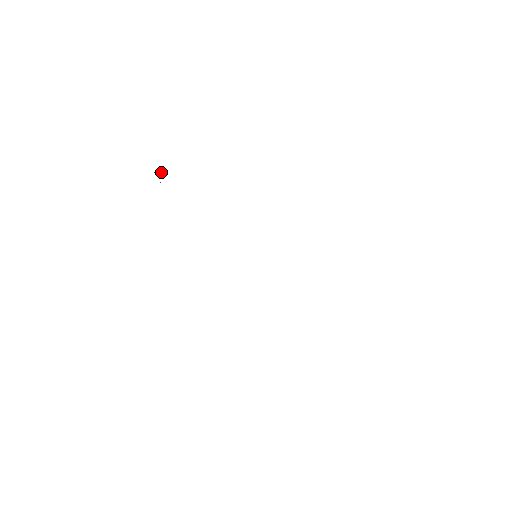
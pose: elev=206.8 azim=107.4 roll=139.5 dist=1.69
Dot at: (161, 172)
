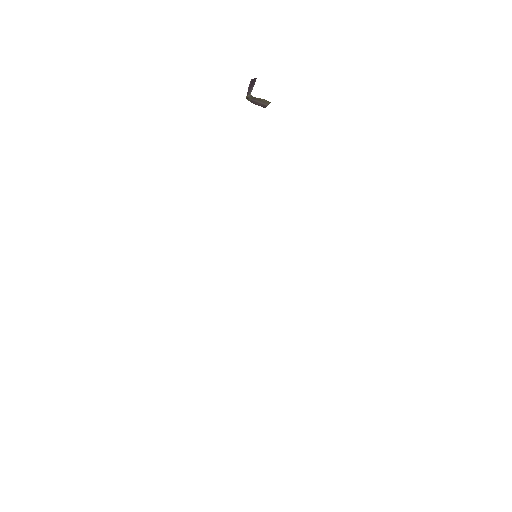
Dot at: occluded
